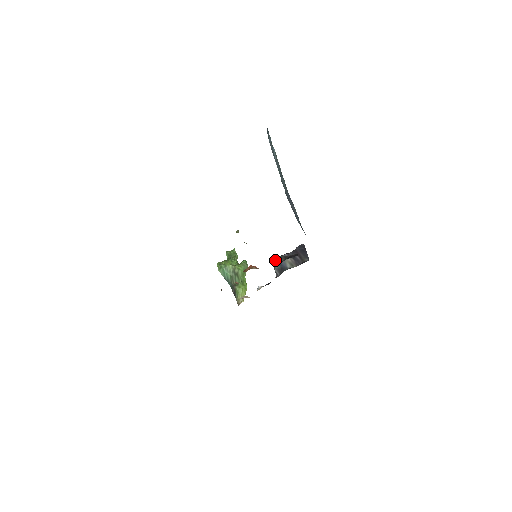
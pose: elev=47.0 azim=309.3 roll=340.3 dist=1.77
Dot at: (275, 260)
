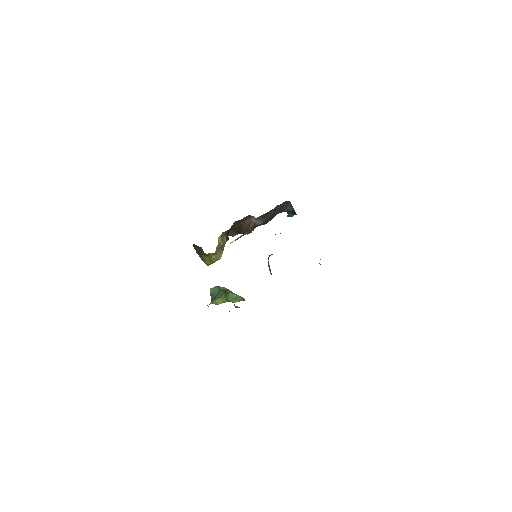
Dot at: occluded
